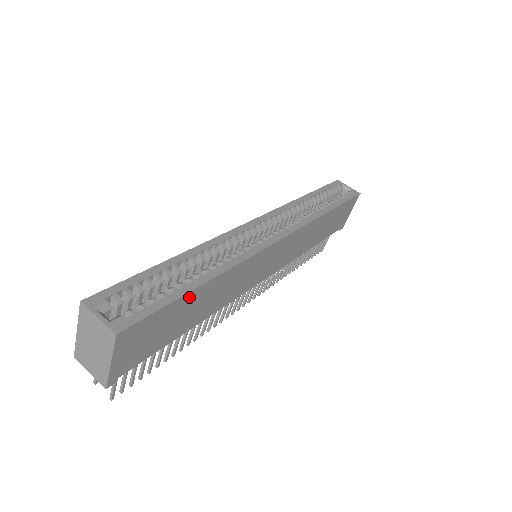
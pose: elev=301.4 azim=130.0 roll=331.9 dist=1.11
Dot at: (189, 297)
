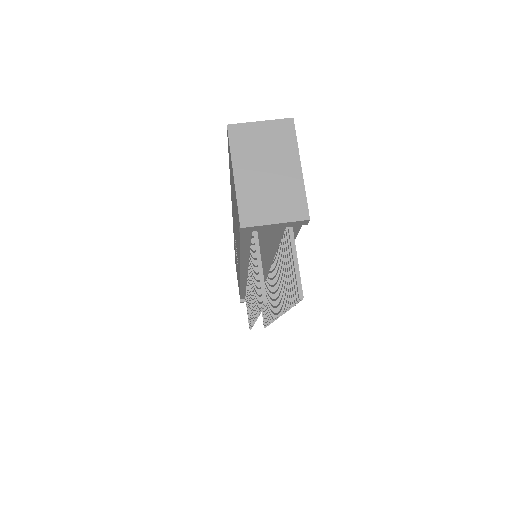
Dot at: occluded
